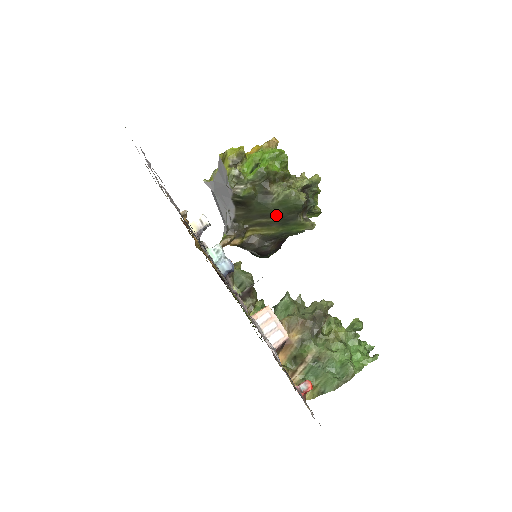
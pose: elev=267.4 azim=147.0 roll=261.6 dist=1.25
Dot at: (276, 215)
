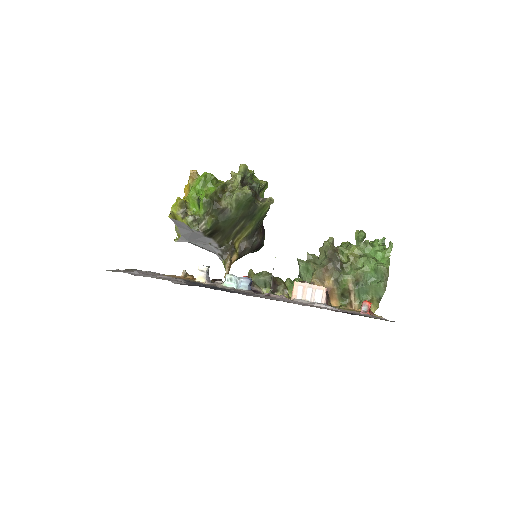
Dot at: (242, 218)
